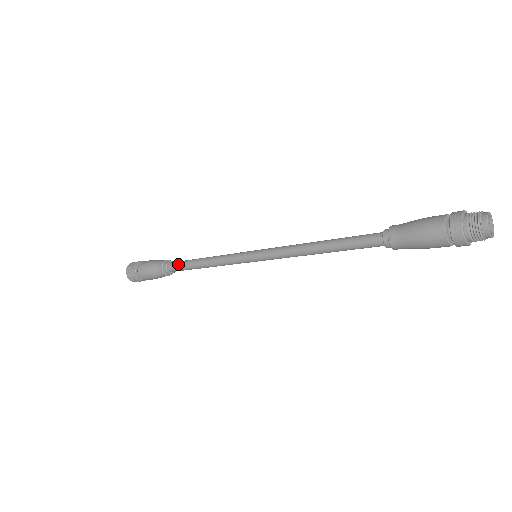
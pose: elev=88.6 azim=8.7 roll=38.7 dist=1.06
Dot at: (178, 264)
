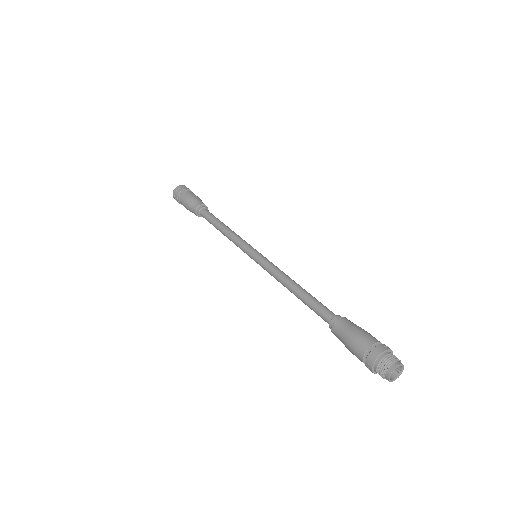
Dot at: (208, 215)
